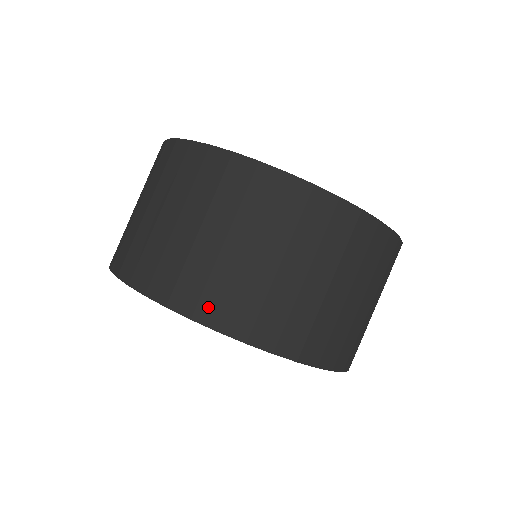
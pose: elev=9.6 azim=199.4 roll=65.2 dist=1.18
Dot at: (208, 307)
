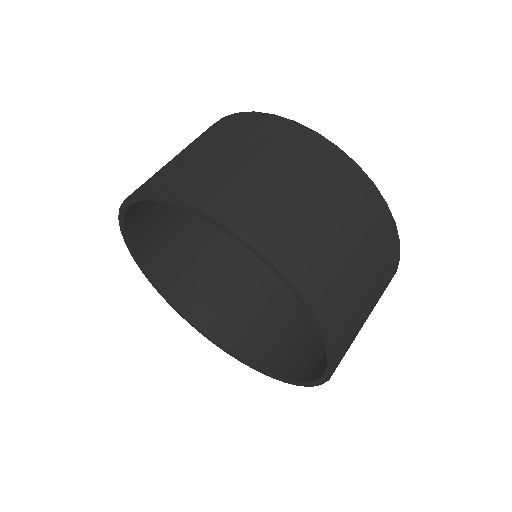
Dot at: (336, 322)
